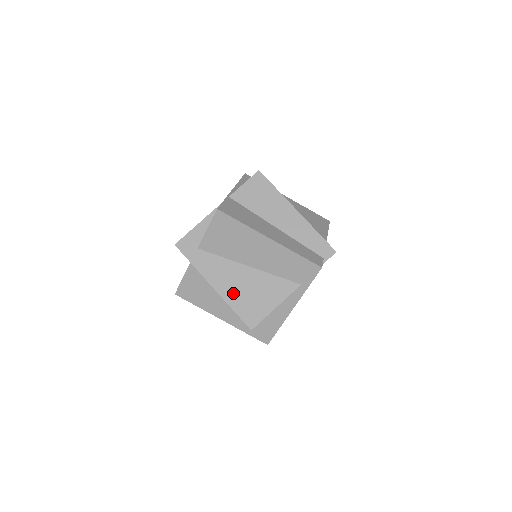
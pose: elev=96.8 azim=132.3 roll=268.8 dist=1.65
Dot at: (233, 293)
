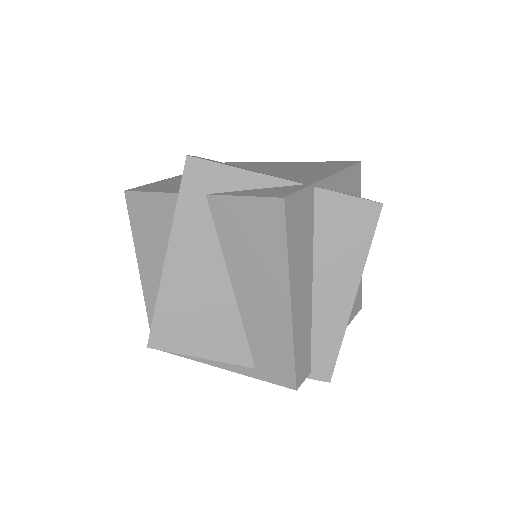
Dot at: (179, 290)
